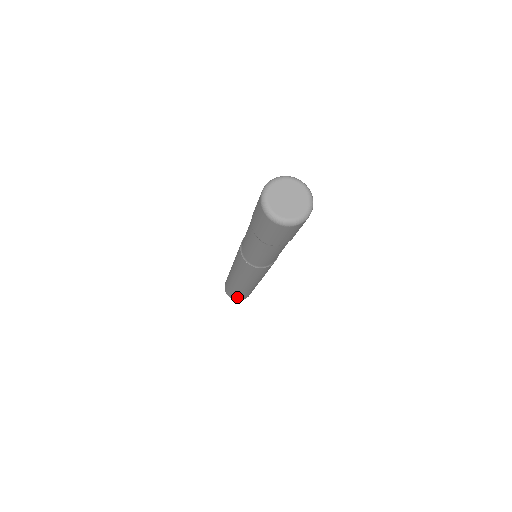
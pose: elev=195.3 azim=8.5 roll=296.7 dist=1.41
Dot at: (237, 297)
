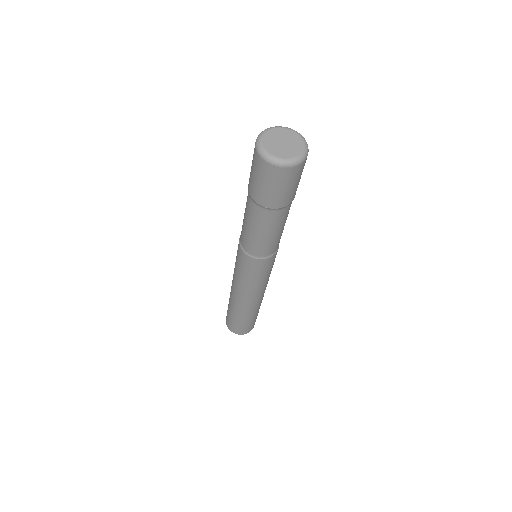
Dot at: (239, 327)
